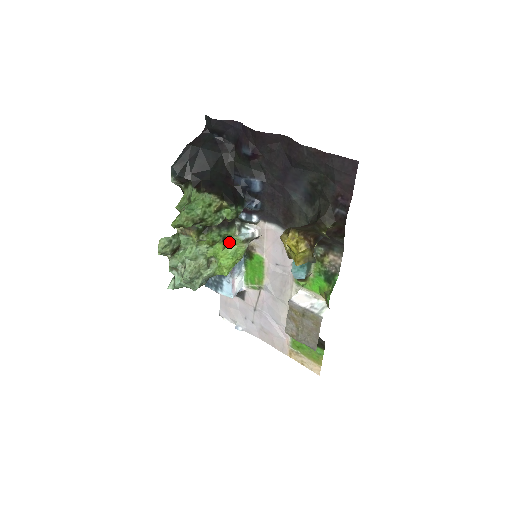
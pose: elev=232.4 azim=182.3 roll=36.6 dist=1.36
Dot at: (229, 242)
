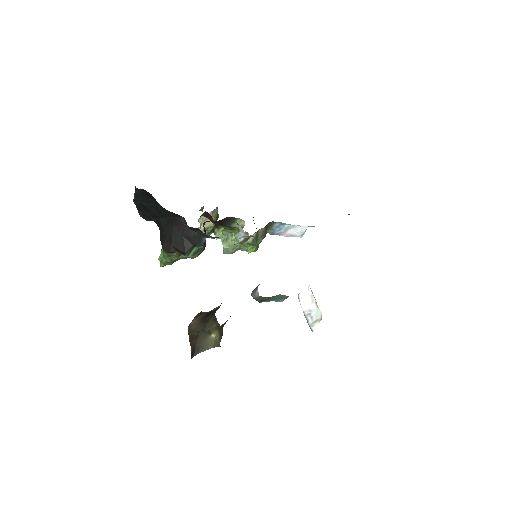
Dot at: occluded
